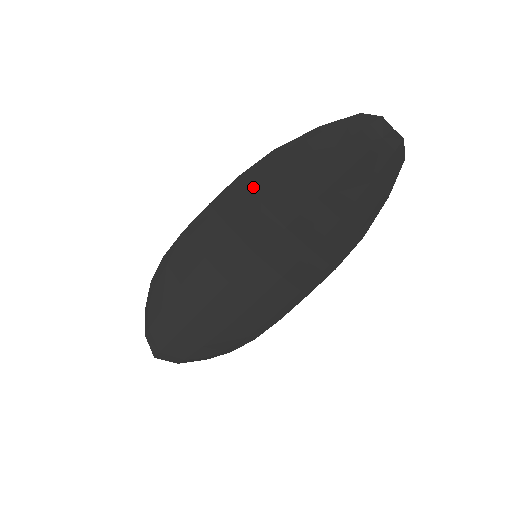
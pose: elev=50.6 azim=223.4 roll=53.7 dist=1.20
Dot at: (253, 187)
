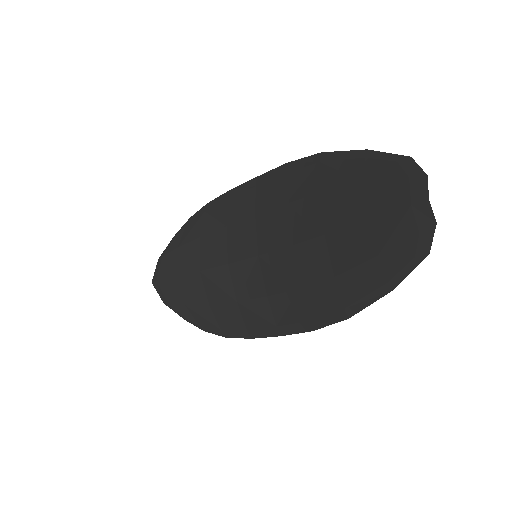
Dot at: (288, 182)
